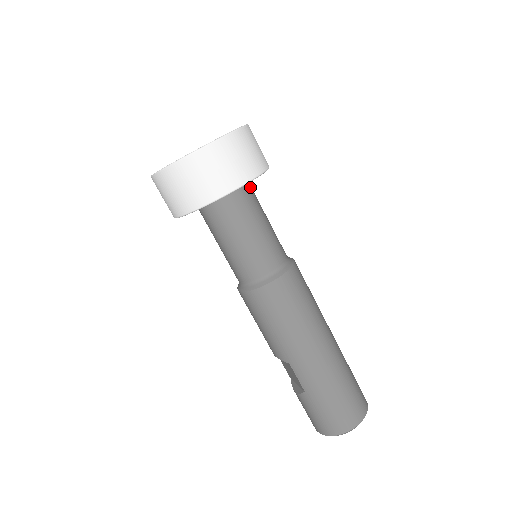
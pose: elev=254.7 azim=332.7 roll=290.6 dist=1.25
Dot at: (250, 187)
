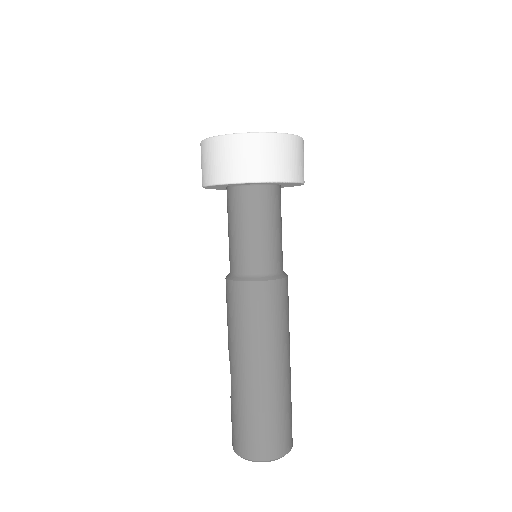
Dot at: (273, 192)
